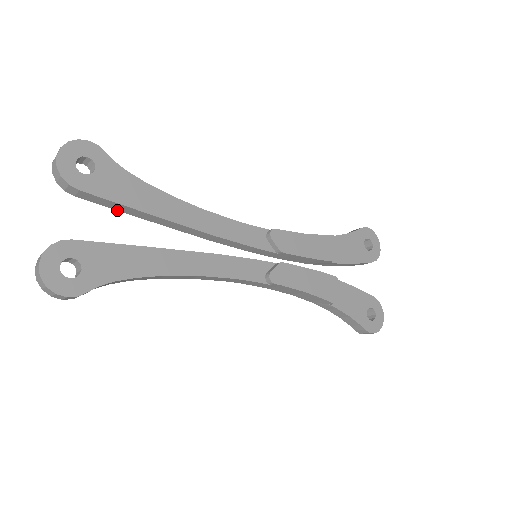
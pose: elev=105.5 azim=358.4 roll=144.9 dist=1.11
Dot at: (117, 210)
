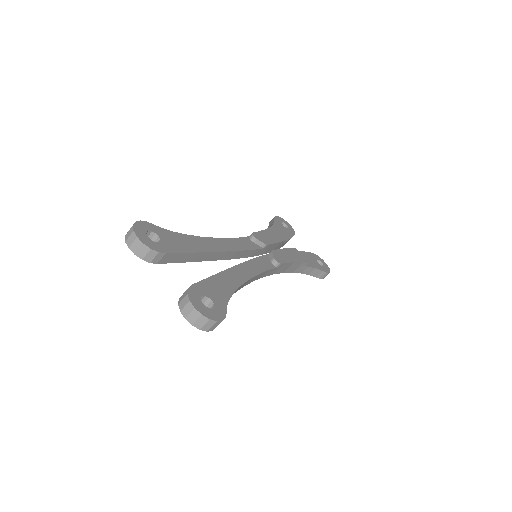
Dot at: (181, 262)
